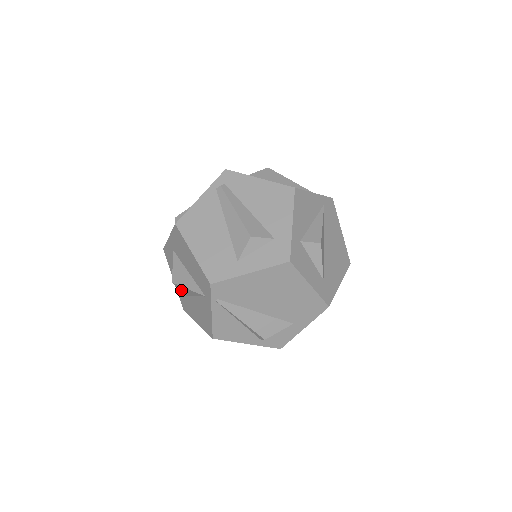
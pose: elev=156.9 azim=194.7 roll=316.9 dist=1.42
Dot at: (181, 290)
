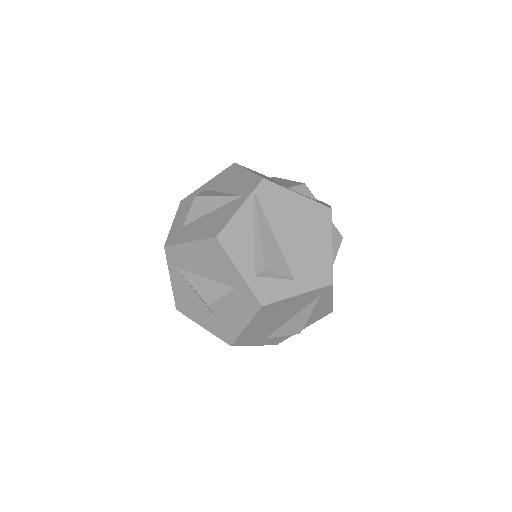
Dot at: (195, 210)
